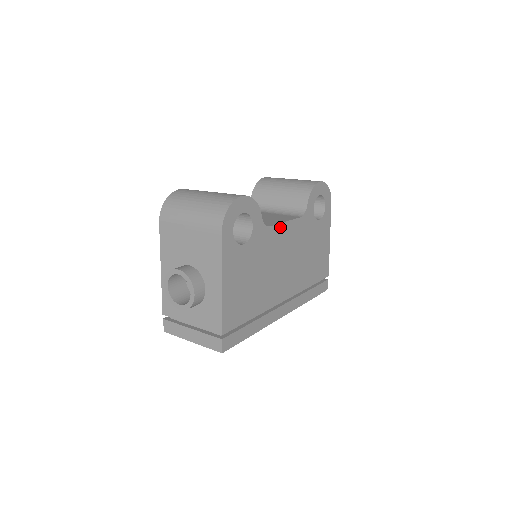
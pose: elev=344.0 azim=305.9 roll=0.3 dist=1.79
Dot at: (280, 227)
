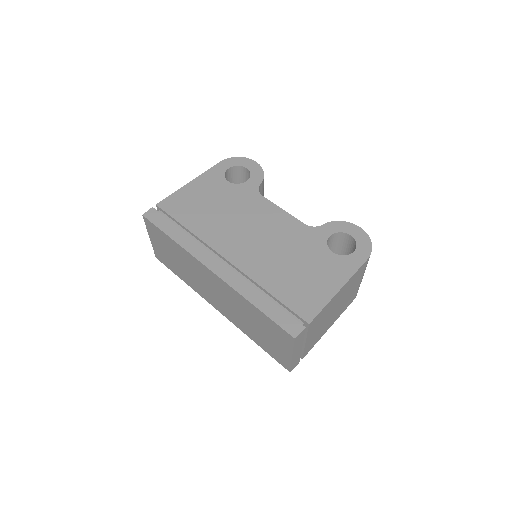
Dot at: (273, 207)
